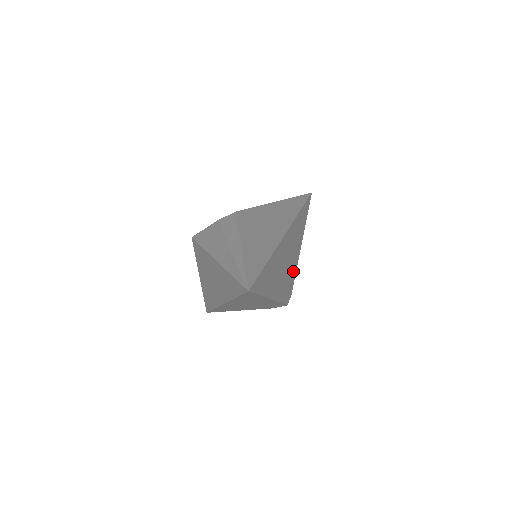
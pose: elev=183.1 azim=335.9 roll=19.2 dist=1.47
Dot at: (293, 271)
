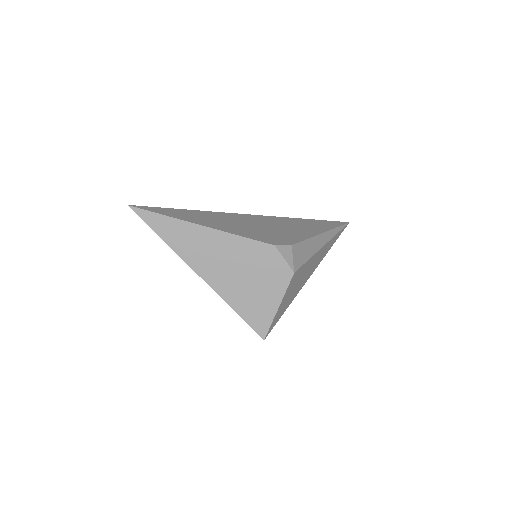
Dot at: (291, 237)
